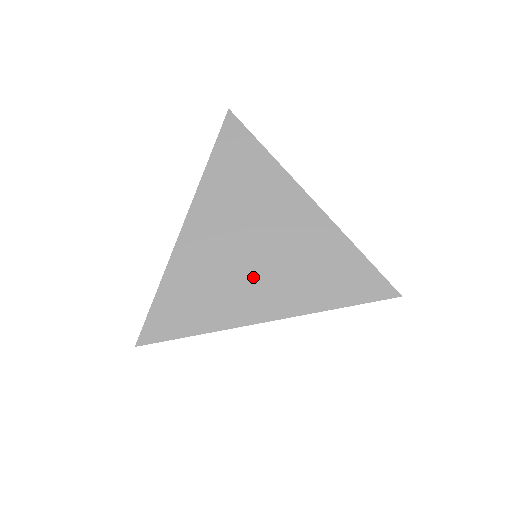
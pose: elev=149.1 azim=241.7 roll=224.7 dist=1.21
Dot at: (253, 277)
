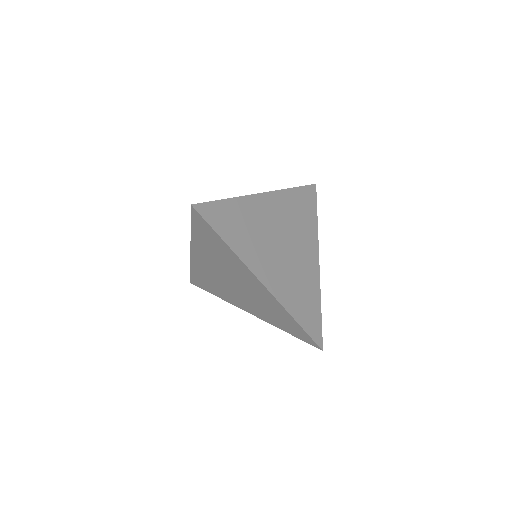
Dot at: (236, 294)
